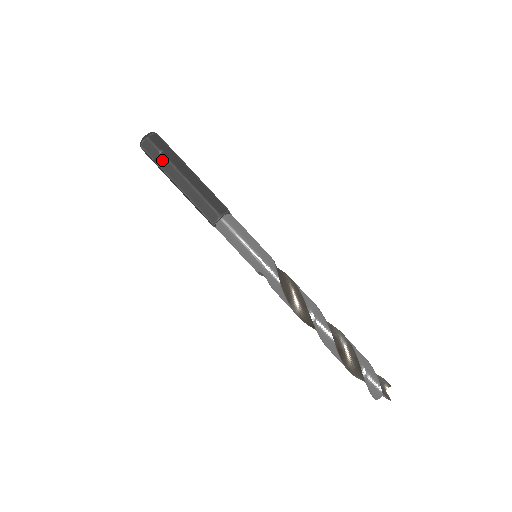
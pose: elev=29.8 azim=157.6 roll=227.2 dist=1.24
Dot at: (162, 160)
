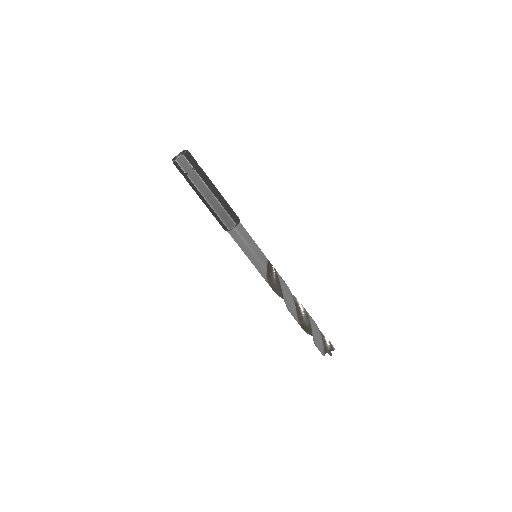
Dot at: (188, 179)
